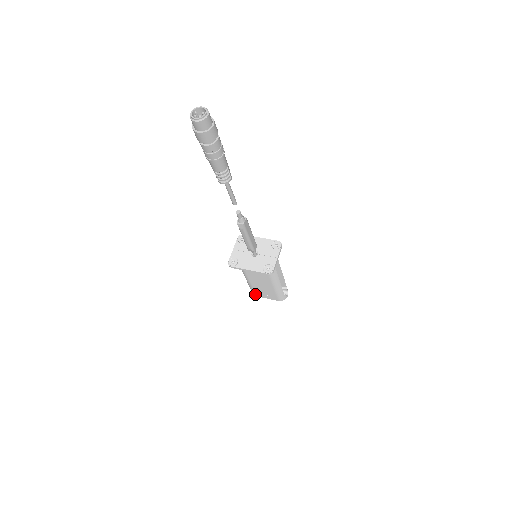
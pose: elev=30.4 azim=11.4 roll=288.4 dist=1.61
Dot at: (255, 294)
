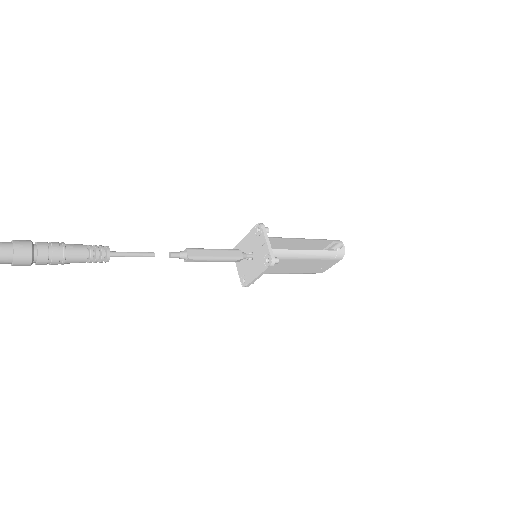
Dot at: occluded
